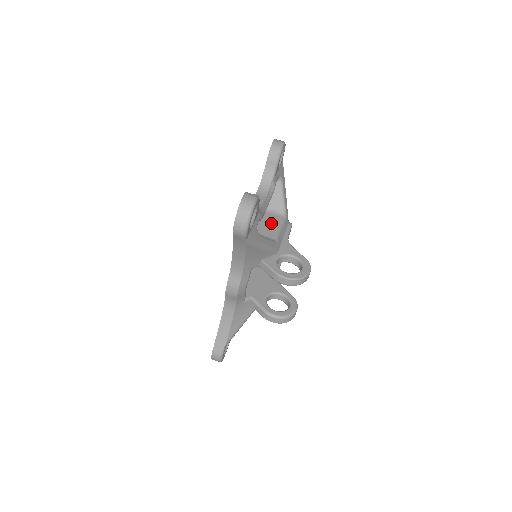
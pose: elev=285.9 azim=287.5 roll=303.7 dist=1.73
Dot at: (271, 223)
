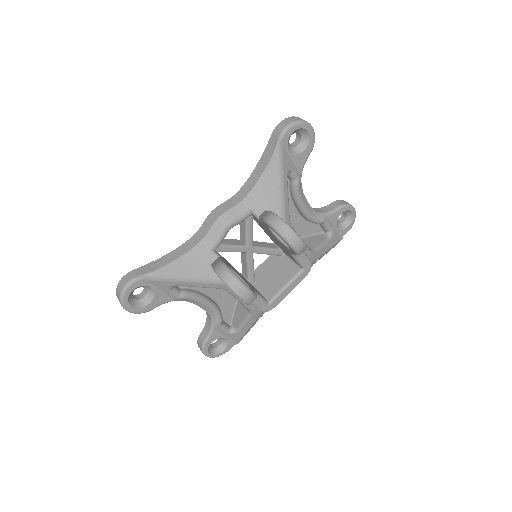
Dot at: occluded
